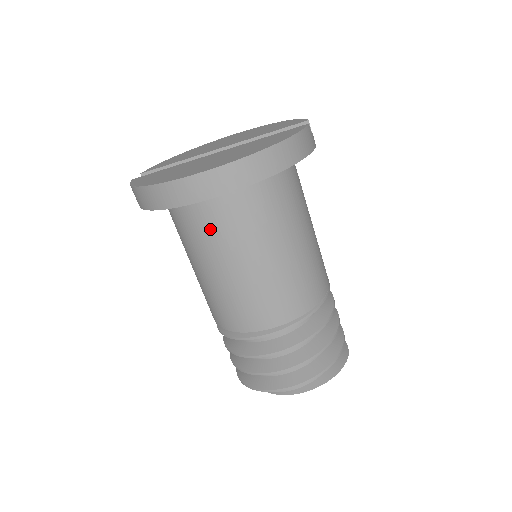
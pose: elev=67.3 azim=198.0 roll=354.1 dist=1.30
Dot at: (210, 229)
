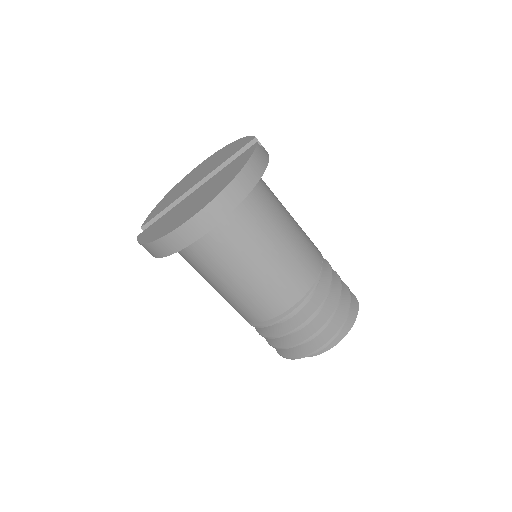
Dot at: (214, 253)
